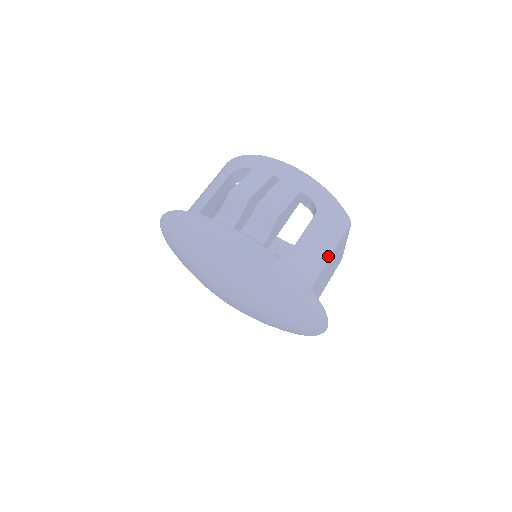
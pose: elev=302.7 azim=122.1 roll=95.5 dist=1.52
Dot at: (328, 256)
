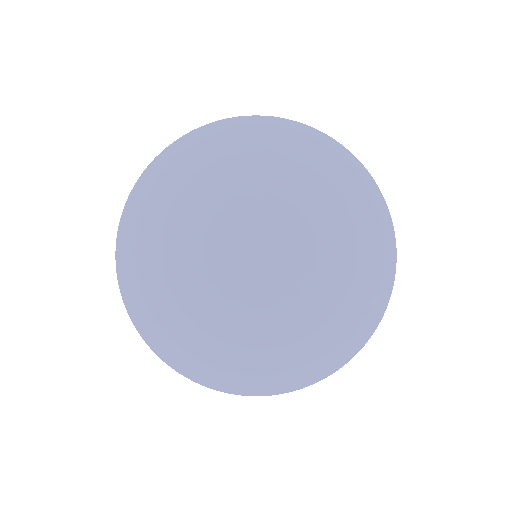
Dot at: occluded
